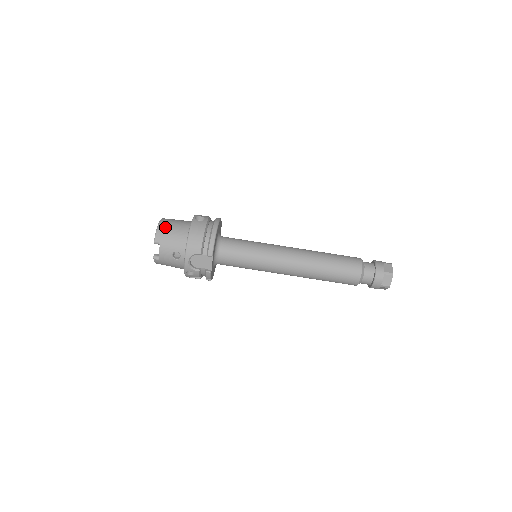
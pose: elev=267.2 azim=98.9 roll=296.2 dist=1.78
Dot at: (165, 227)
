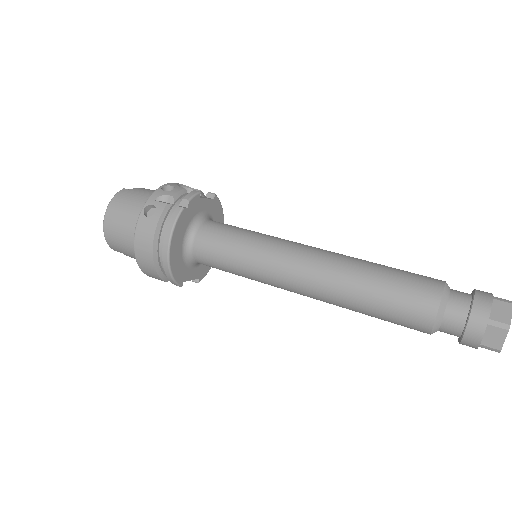
Dot at: occluded
